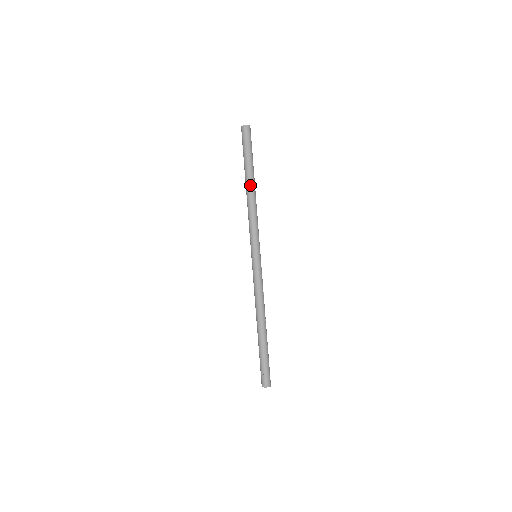
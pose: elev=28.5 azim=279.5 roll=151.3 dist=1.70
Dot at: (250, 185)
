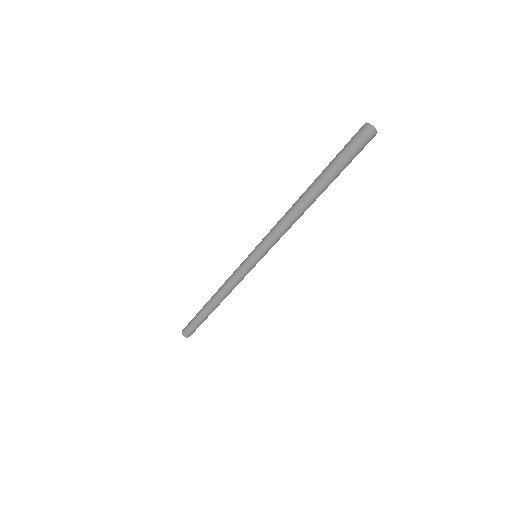
Dot at: (312, 201)
